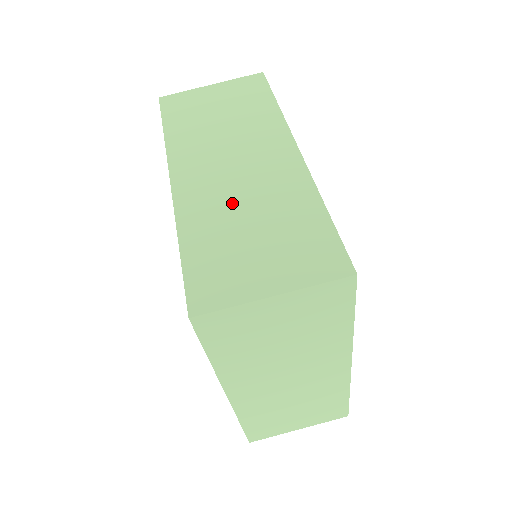
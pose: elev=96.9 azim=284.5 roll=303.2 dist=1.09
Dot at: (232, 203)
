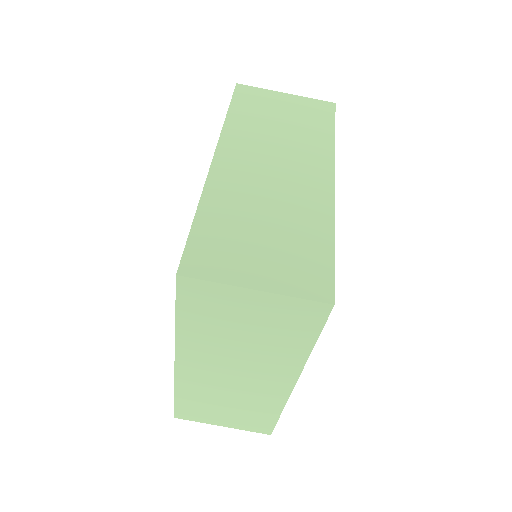
Dot at: (257, 199)
